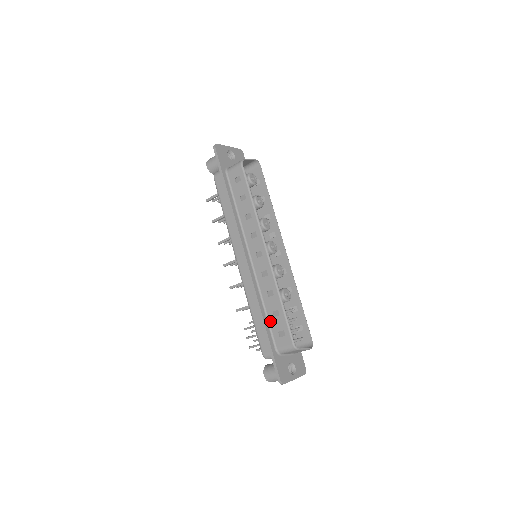
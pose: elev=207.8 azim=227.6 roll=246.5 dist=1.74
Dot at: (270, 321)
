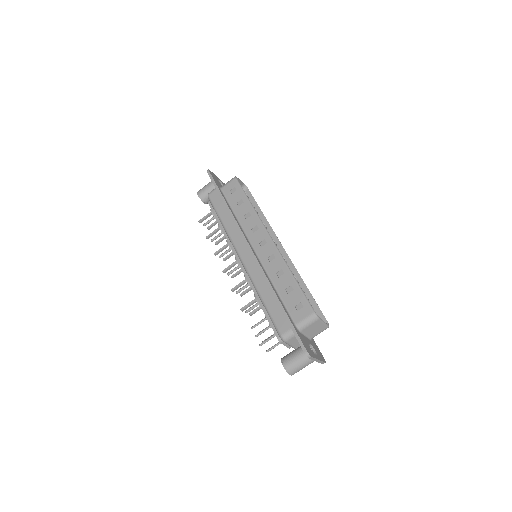
Dot at: (284, 299)
